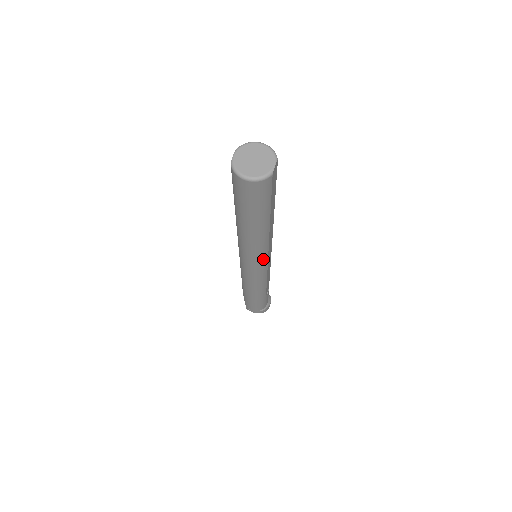
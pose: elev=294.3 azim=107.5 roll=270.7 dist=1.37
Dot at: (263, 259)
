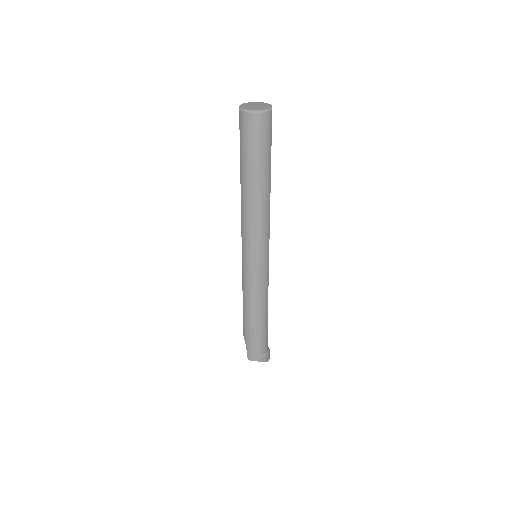
Dot at: (266, 242)
